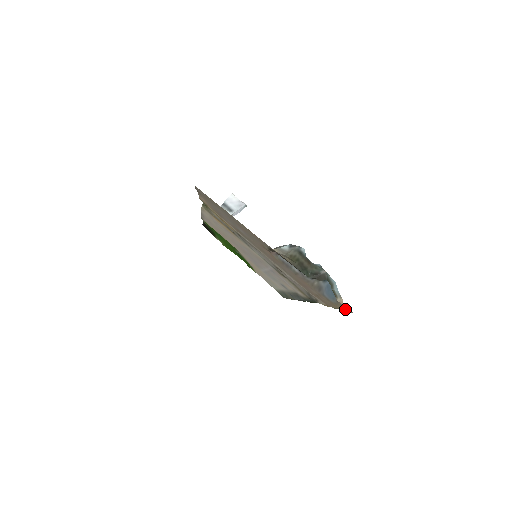
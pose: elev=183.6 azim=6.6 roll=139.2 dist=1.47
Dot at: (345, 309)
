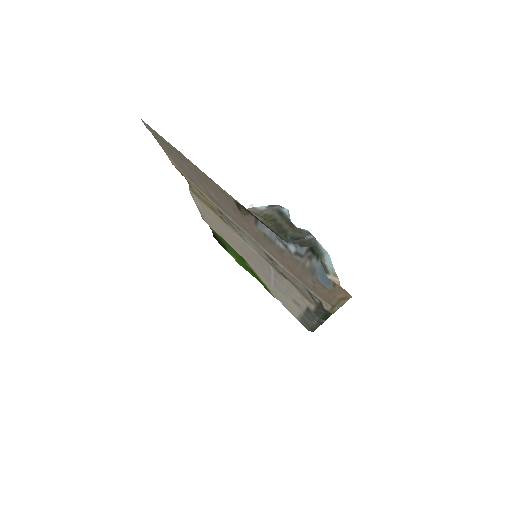
Dot at: (344, 296)
